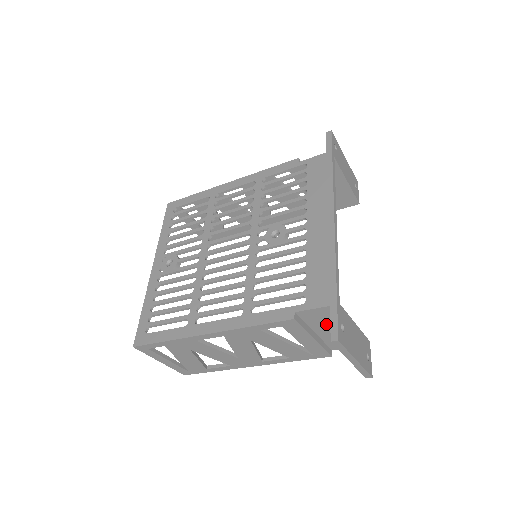
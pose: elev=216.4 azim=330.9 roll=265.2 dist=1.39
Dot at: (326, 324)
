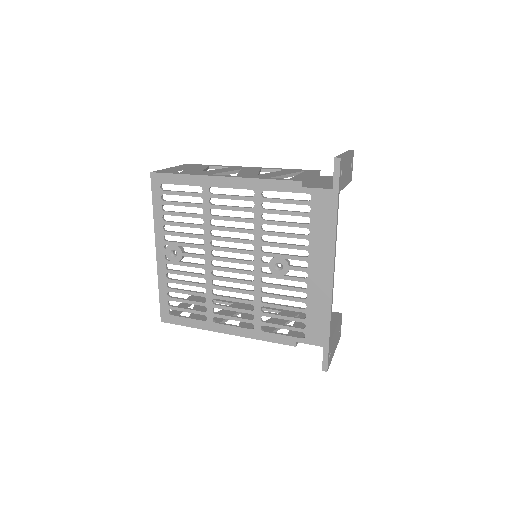
Dot at: occluded
